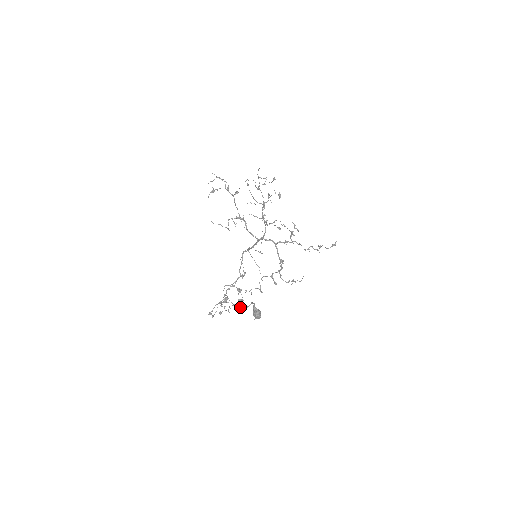
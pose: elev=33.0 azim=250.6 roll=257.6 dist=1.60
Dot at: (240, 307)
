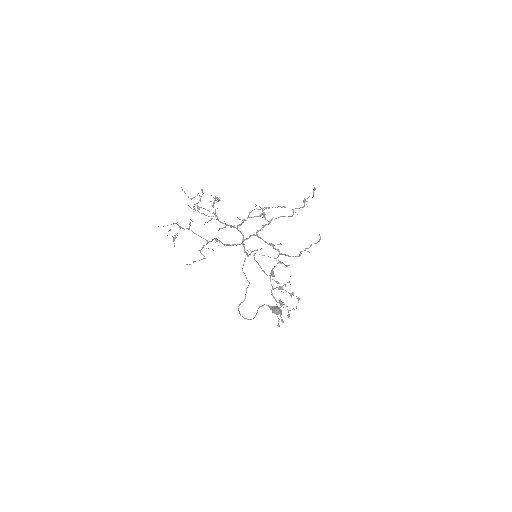
Dot at: (253, 318)
